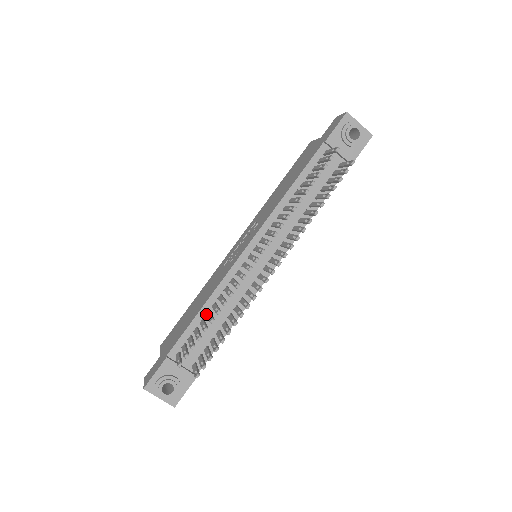
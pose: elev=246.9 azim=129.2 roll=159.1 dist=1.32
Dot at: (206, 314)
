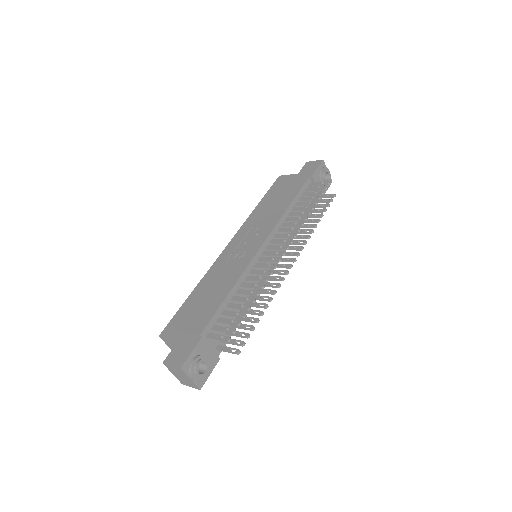
Dot at: (233, 298)
